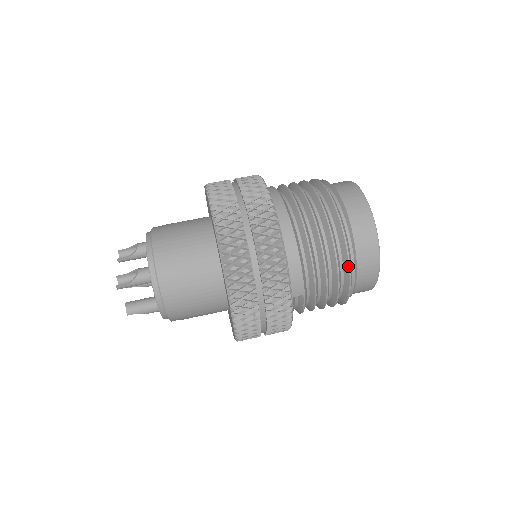
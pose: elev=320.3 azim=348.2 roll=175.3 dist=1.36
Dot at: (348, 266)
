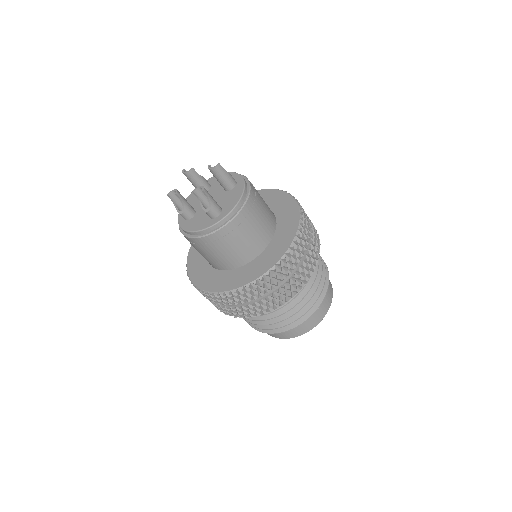
Dot at: (328, 277)
